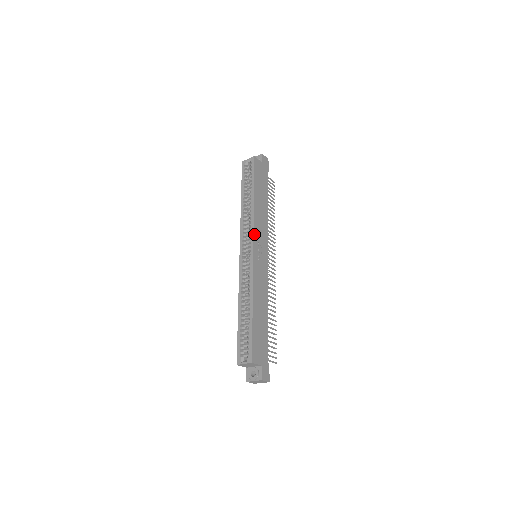
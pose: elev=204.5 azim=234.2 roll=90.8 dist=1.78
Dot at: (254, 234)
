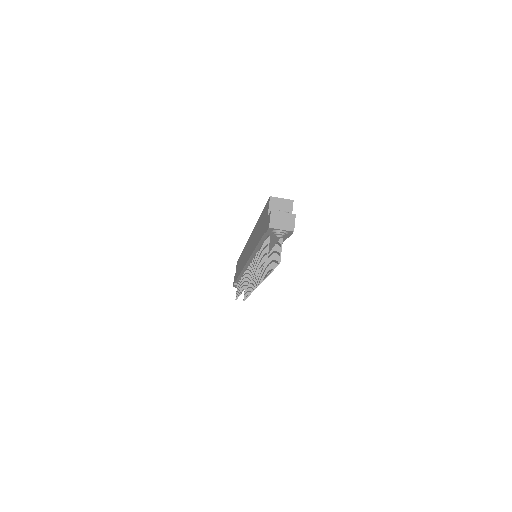
Dot at: occluded
